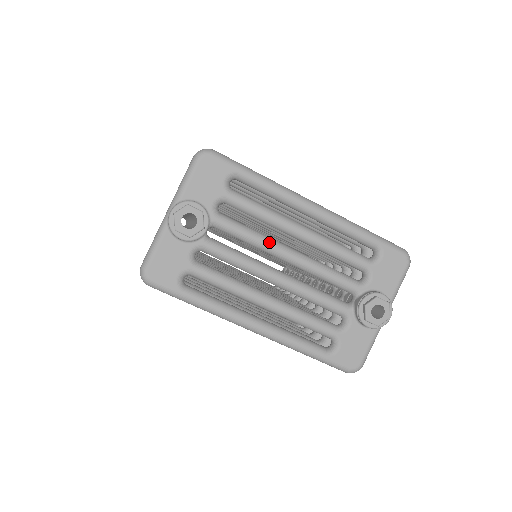
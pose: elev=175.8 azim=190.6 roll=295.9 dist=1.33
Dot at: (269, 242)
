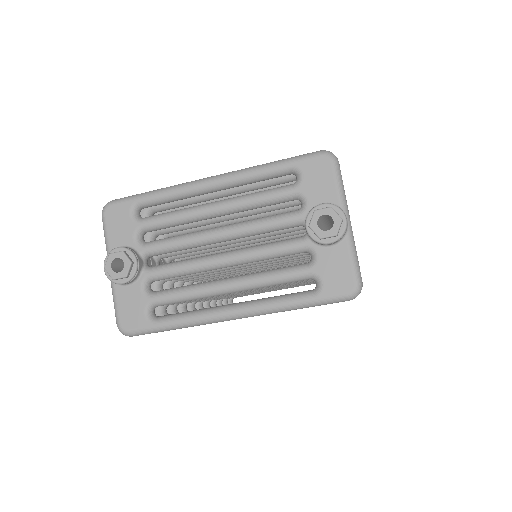
Dot at: (195, 236)
